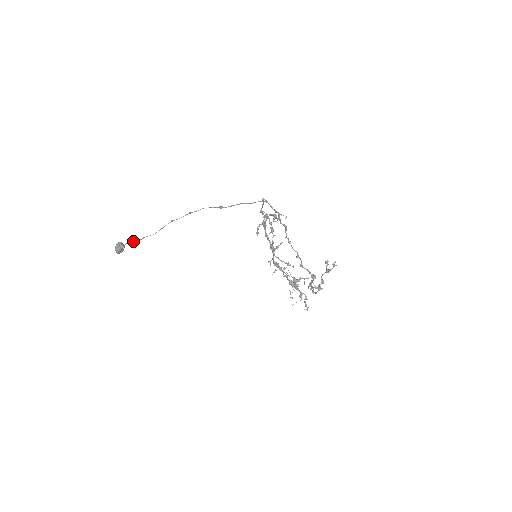
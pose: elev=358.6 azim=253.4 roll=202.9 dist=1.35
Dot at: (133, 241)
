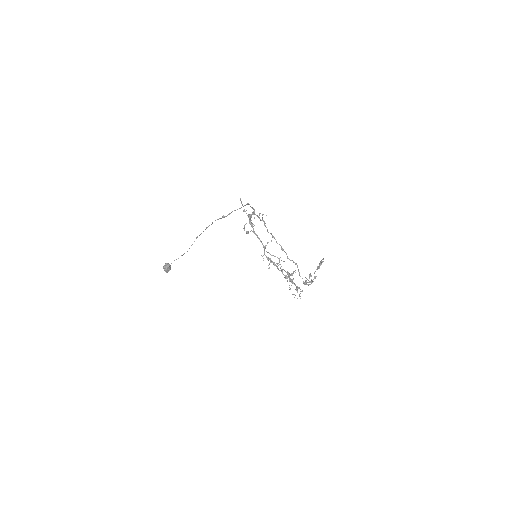
Dot at: occluded
